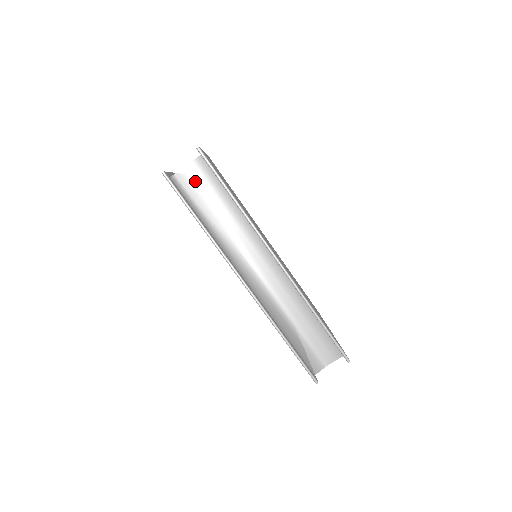
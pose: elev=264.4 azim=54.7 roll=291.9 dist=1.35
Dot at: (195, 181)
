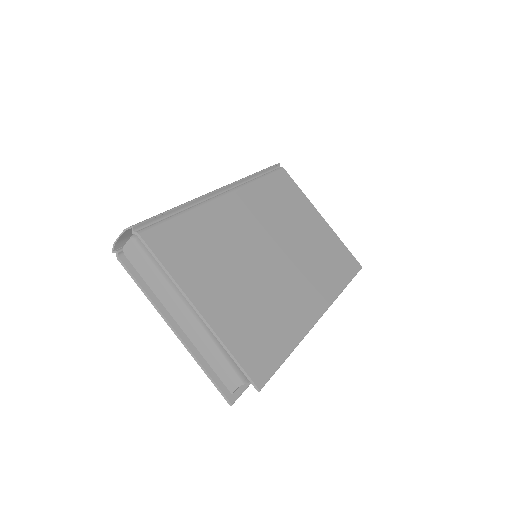
Dot at: occluded
